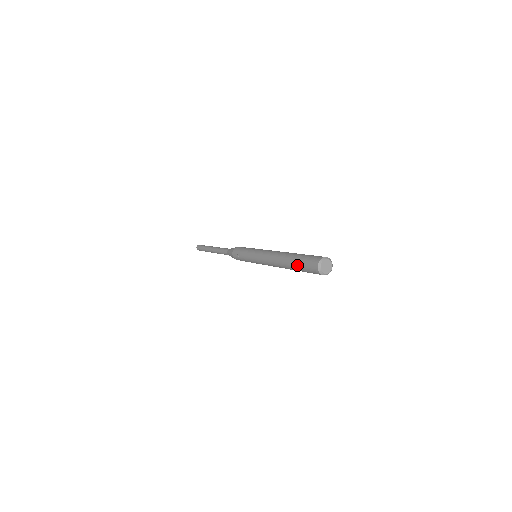
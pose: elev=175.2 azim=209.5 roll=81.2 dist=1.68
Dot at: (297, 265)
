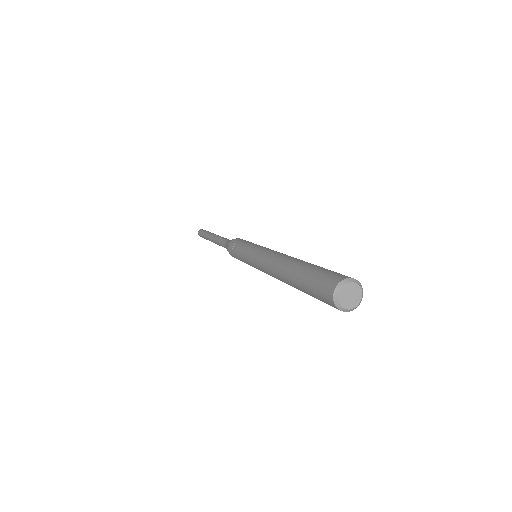
Dot at: (304, 276)
